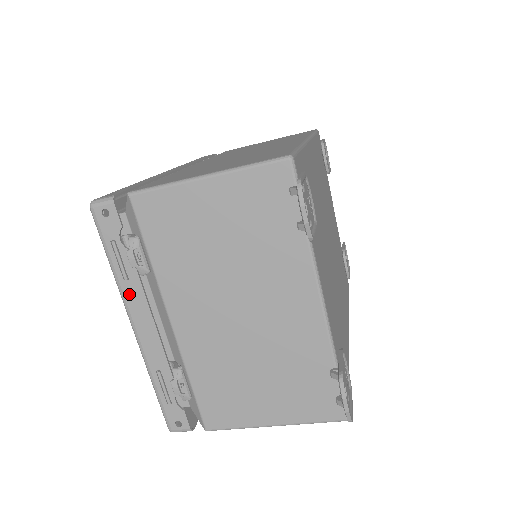
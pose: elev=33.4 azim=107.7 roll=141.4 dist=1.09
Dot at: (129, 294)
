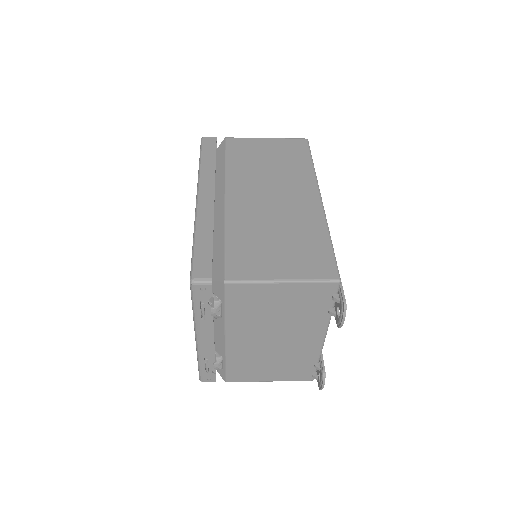
Dot at: (202, 326)
